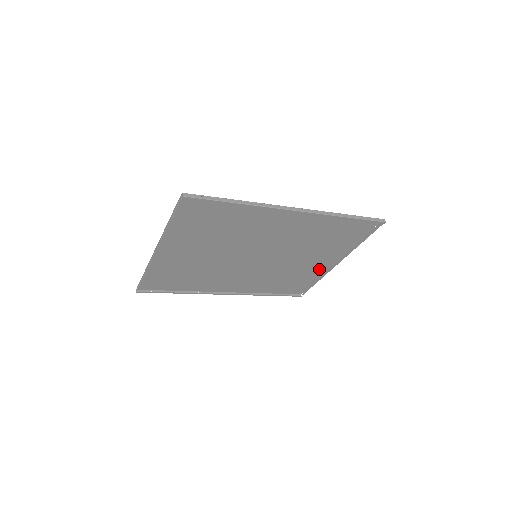
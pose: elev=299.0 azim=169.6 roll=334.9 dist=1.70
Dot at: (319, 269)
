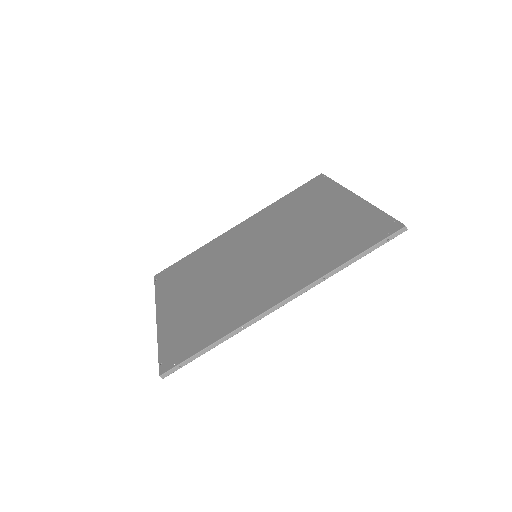
Dot at: (335, 196)
